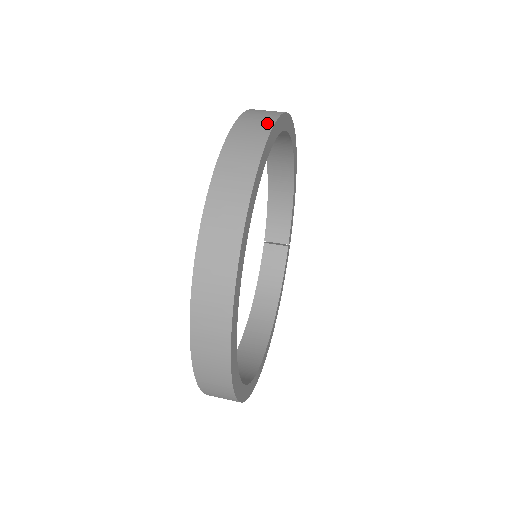
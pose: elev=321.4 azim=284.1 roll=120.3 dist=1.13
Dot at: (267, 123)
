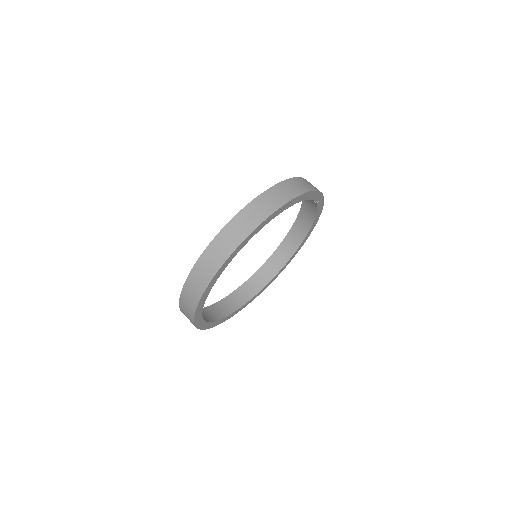
Dot at: (201, 289)
